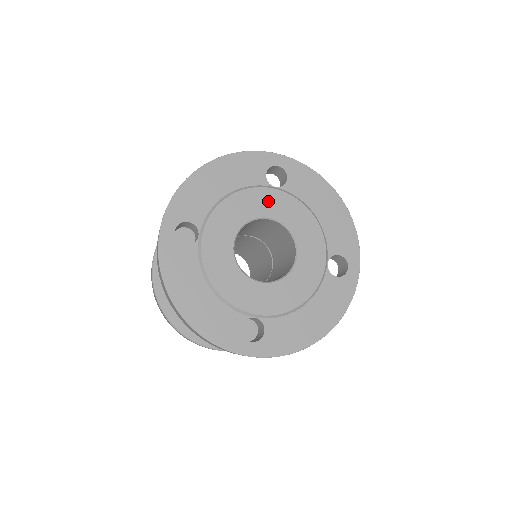
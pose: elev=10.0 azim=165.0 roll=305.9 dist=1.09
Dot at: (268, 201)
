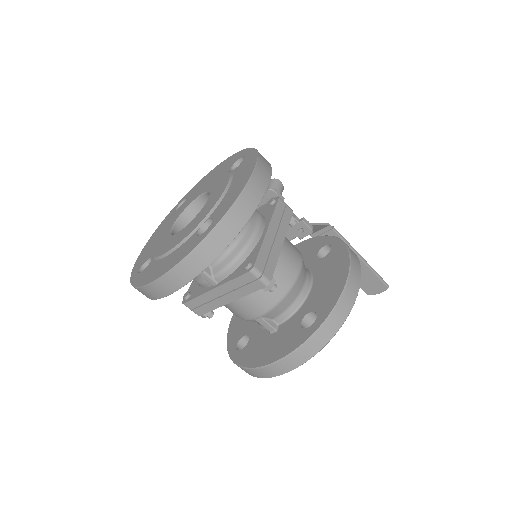
Dot at: (180, 210)
